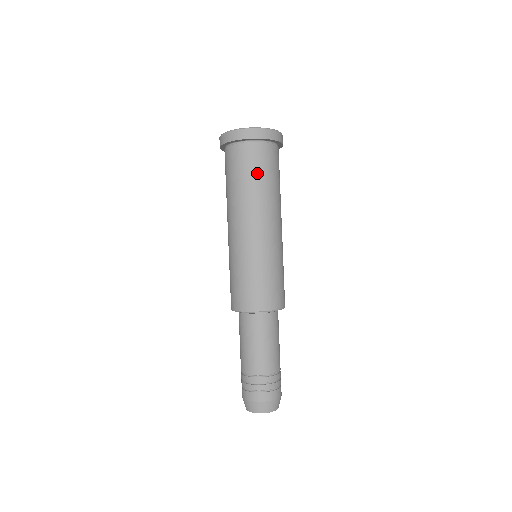
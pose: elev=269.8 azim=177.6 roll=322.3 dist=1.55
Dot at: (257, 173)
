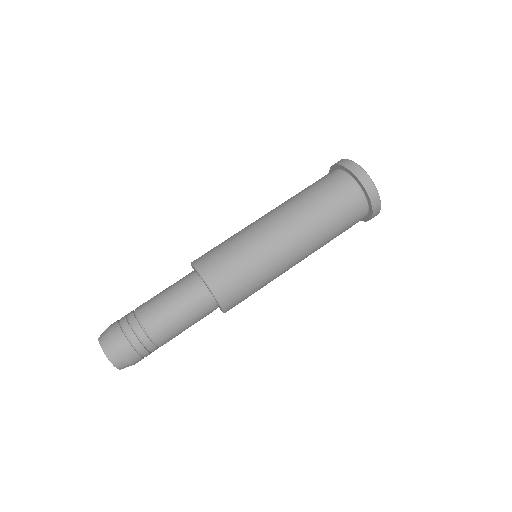
Dot at: (341, 222)
